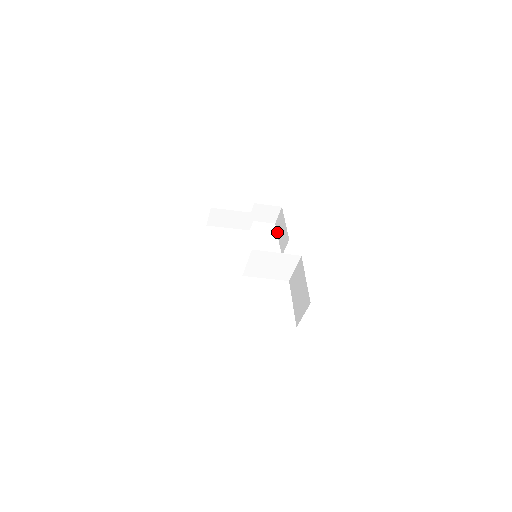
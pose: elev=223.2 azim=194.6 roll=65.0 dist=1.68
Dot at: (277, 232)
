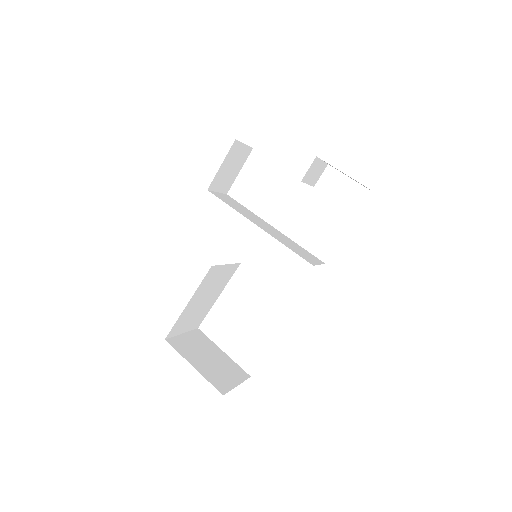
Dot at: occluded
